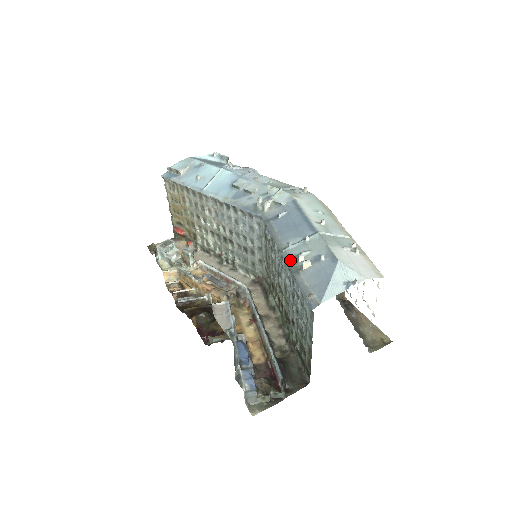
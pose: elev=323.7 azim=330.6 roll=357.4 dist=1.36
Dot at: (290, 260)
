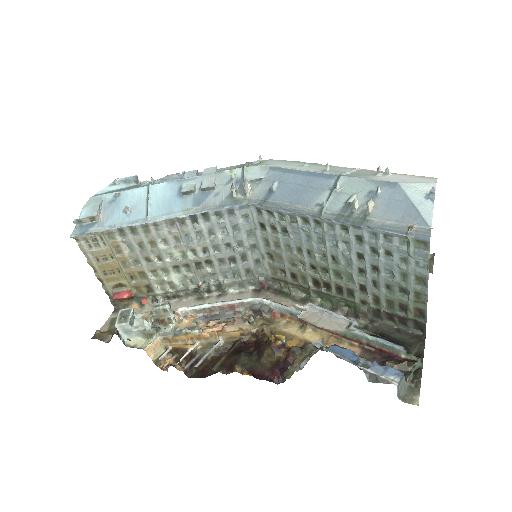
Dot at: (341, 216)
